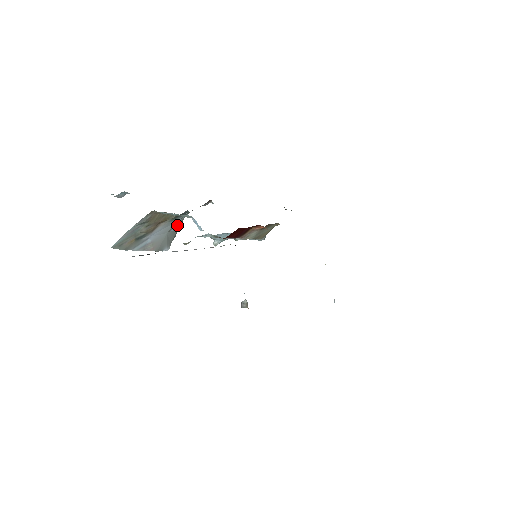
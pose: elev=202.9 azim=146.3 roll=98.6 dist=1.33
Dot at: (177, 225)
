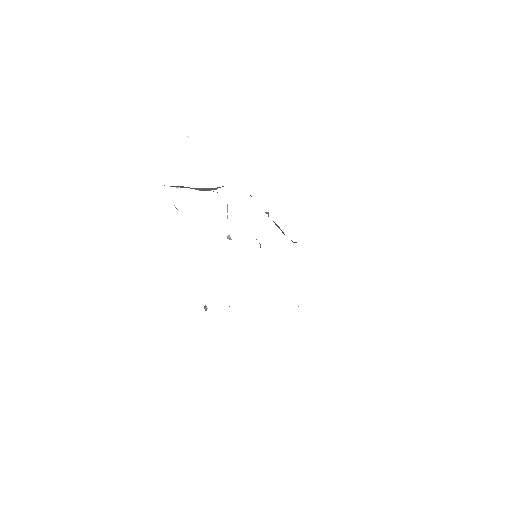
Dot at: occluded
